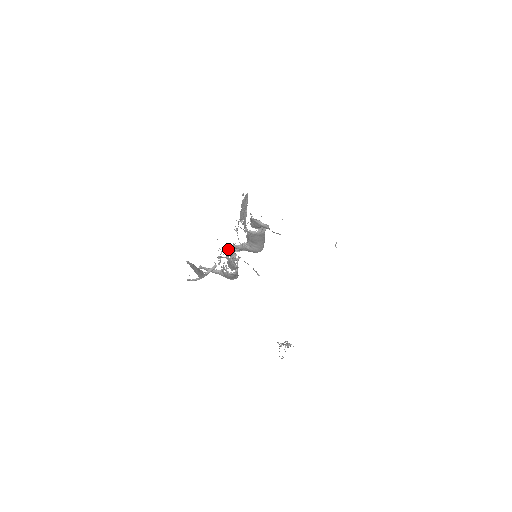
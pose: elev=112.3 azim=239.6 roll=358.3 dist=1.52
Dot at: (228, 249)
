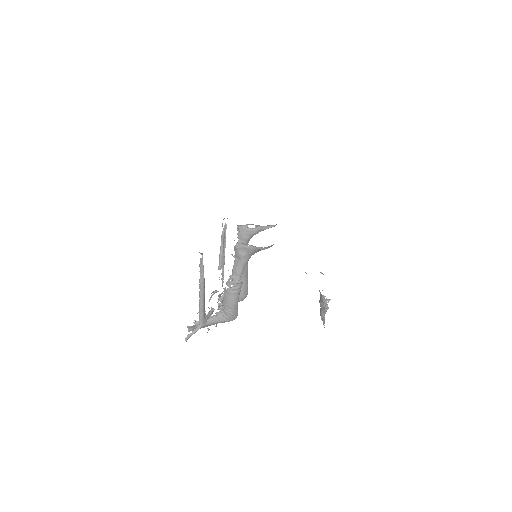
Dot at: occluded
